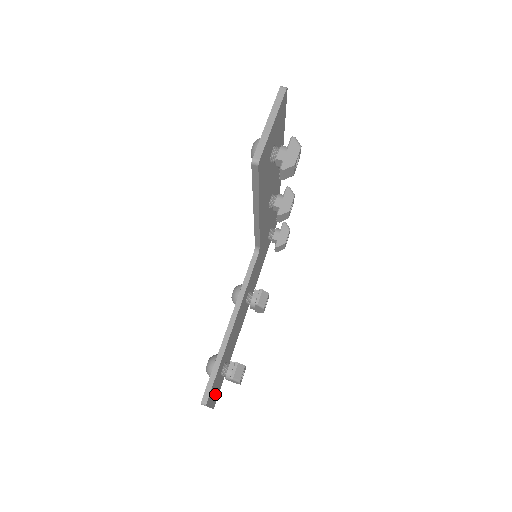
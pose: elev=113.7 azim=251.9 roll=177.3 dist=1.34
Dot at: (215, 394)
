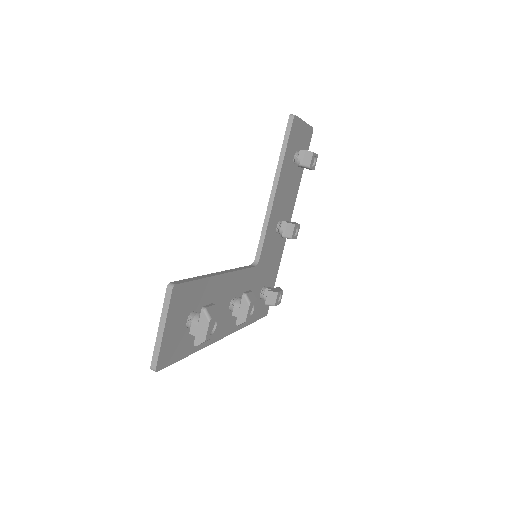
Dot at: (172, 335)
